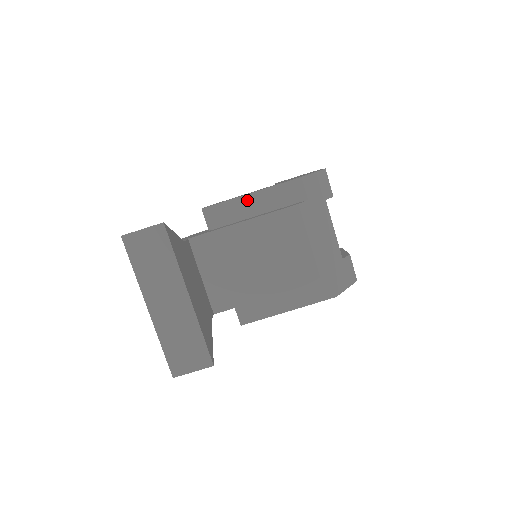
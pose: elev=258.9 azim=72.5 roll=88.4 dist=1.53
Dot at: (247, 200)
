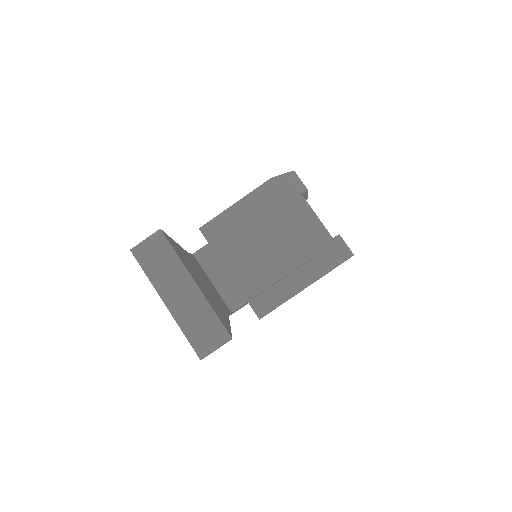
Dot at: (233, 210)
